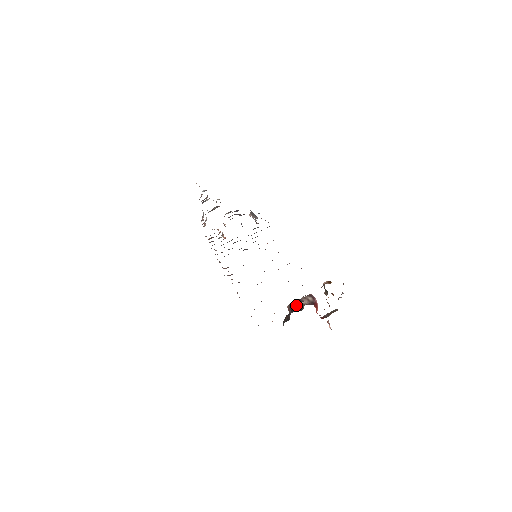
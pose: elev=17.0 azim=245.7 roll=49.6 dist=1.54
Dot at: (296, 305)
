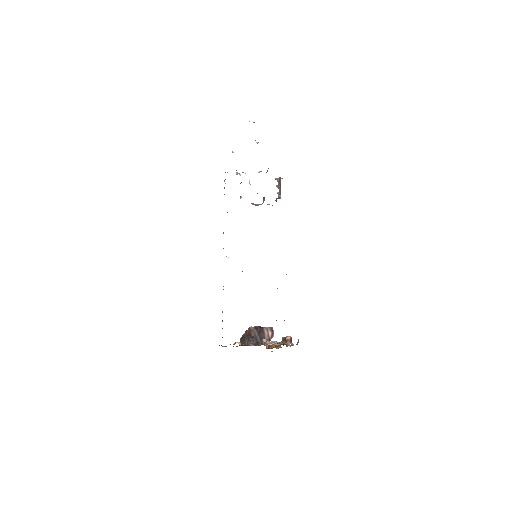
Dot at: (258, 334)
